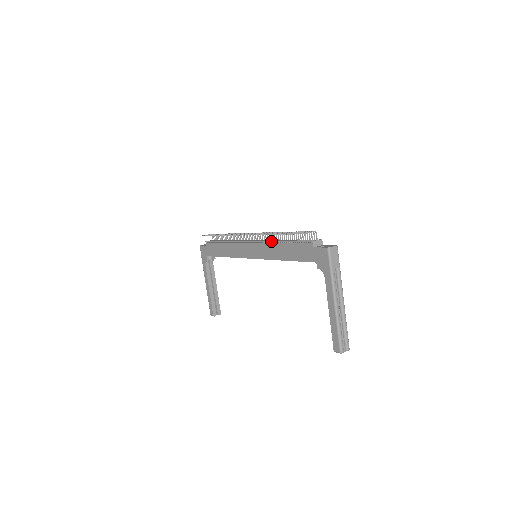
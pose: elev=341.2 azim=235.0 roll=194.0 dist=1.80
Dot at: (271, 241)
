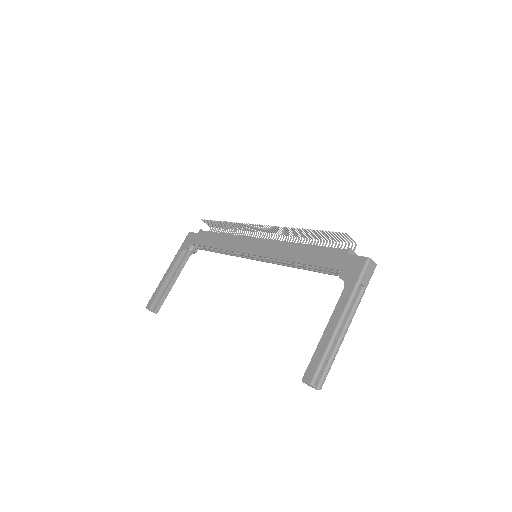
Dot at: occluded
